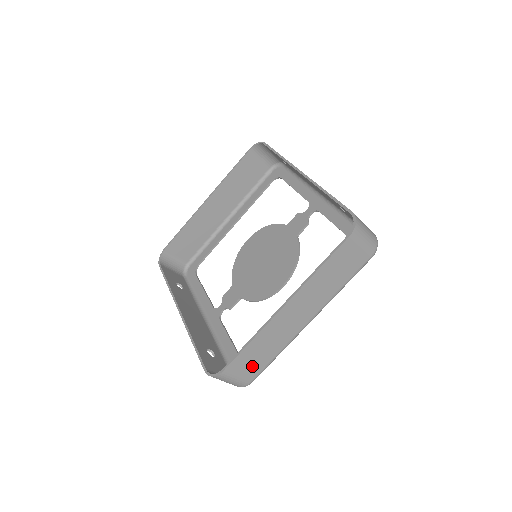
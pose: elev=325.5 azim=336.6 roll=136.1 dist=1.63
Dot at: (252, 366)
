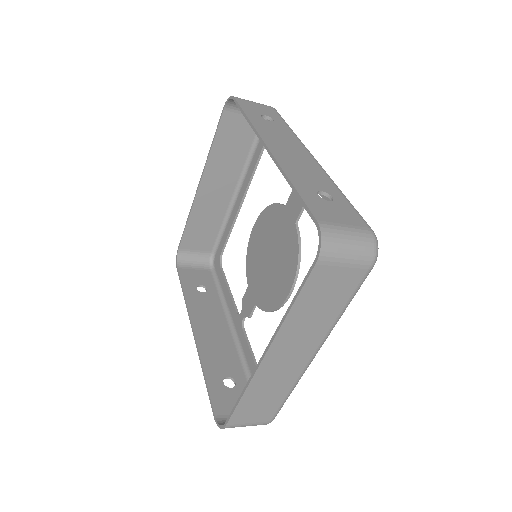
Dot at: (261, 411)
